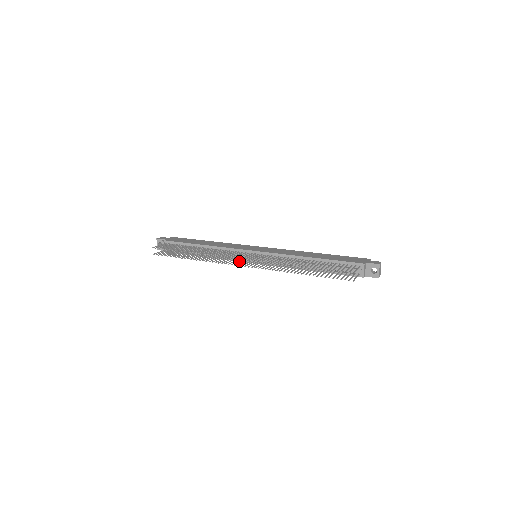
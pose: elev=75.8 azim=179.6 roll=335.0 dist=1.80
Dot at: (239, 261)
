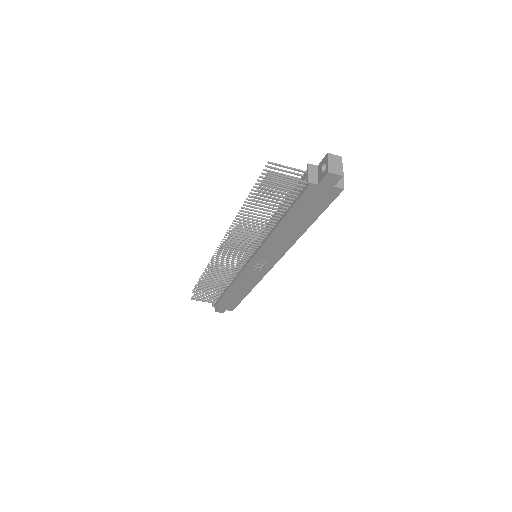
Dot at: (242, 270)
